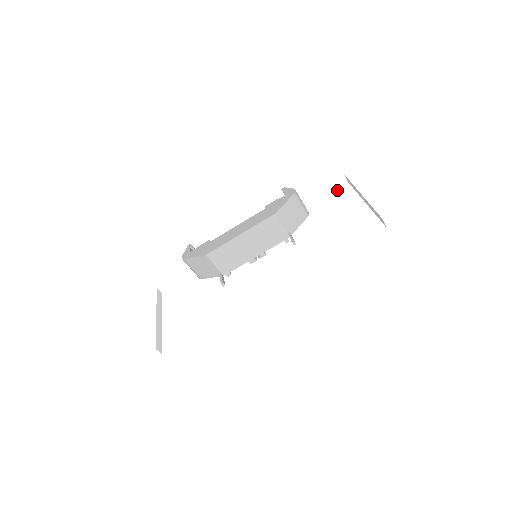
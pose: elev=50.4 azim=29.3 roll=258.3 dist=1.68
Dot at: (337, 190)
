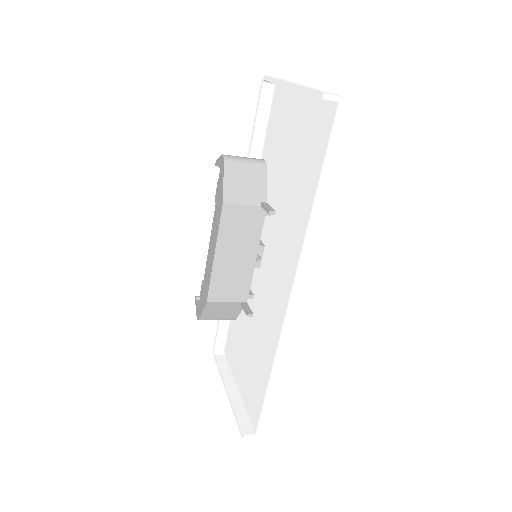
Dot at: (273, 104)
